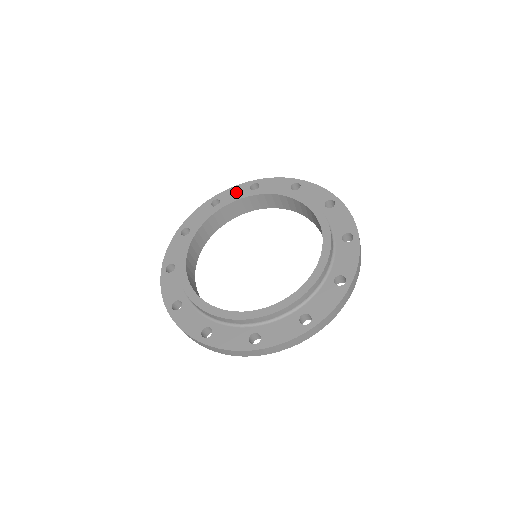
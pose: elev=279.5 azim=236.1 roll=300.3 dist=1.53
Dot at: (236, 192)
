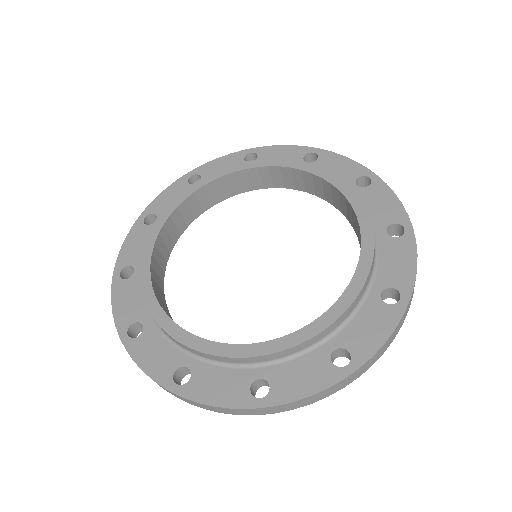
Dot at: (283, 154)
